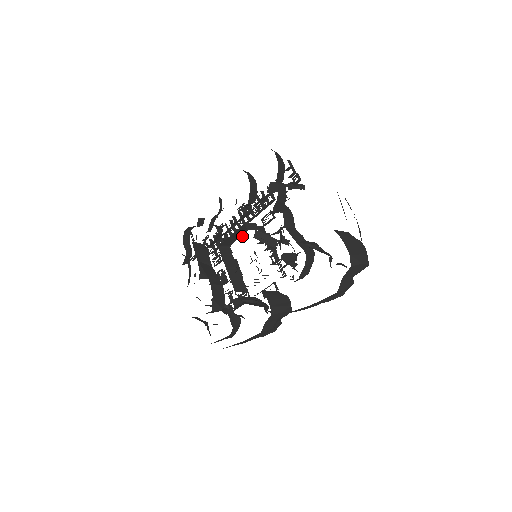
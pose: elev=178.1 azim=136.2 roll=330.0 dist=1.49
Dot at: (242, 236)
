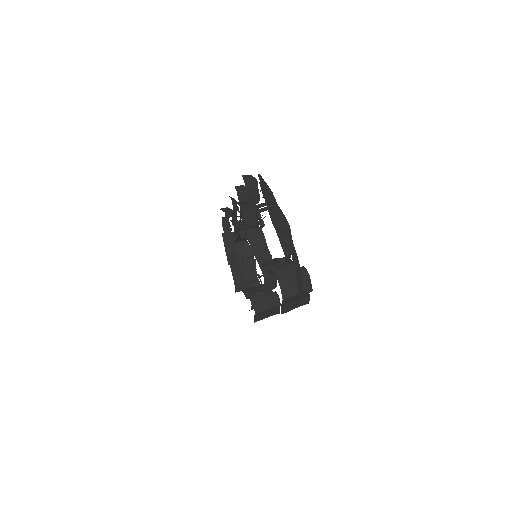
Dot at: (241, 242)
